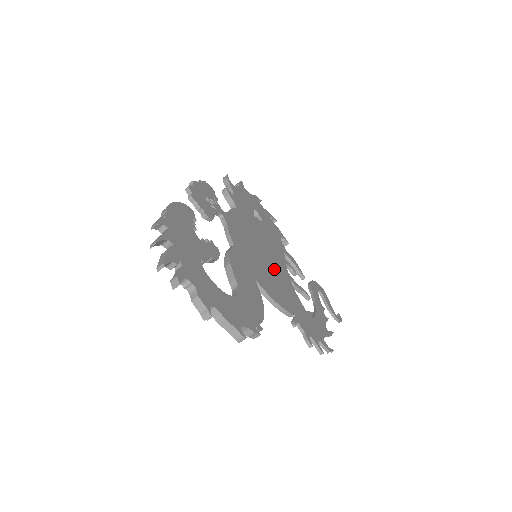
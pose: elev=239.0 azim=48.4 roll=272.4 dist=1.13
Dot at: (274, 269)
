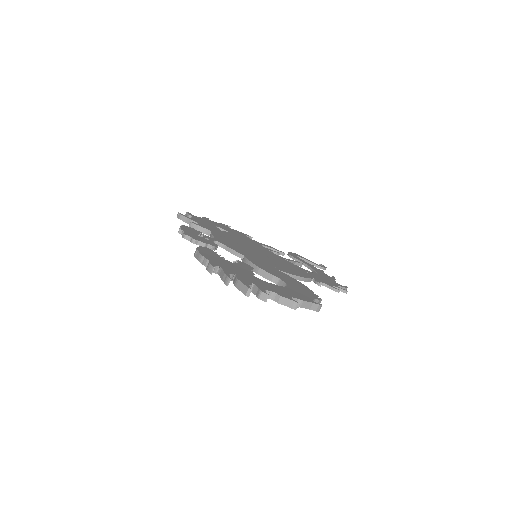
Dot at: (272, 258)
